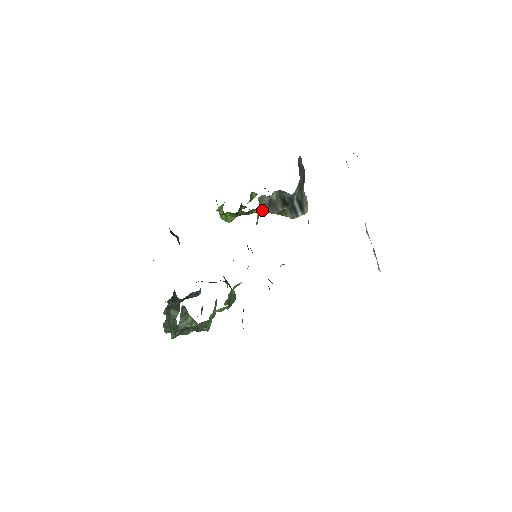
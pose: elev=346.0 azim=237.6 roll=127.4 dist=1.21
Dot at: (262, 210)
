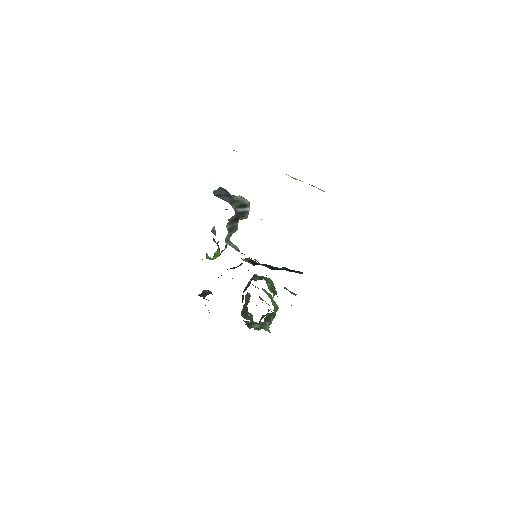
Dot at: (230, 236)
